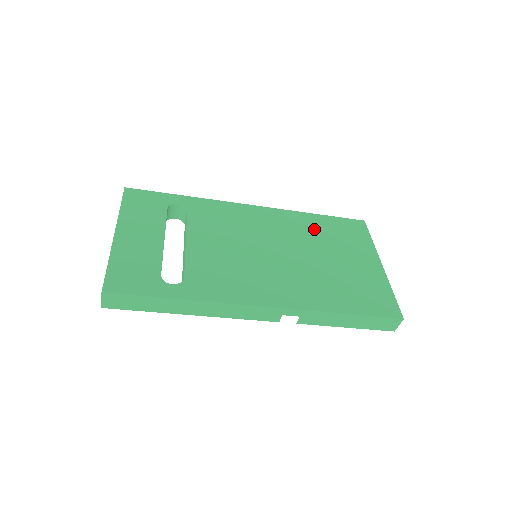
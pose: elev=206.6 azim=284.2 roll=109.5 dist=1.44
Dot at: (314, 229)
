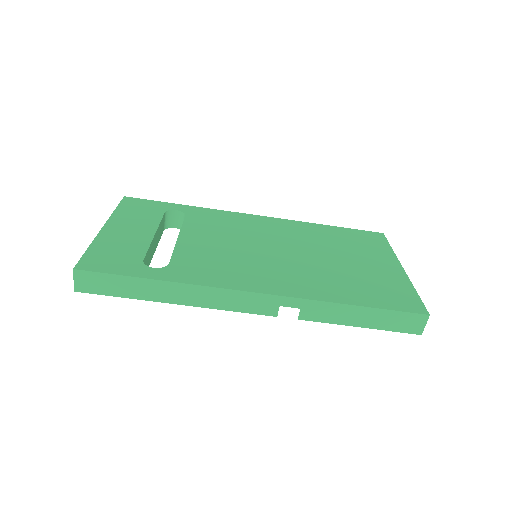
Dot at: (324, 236)
